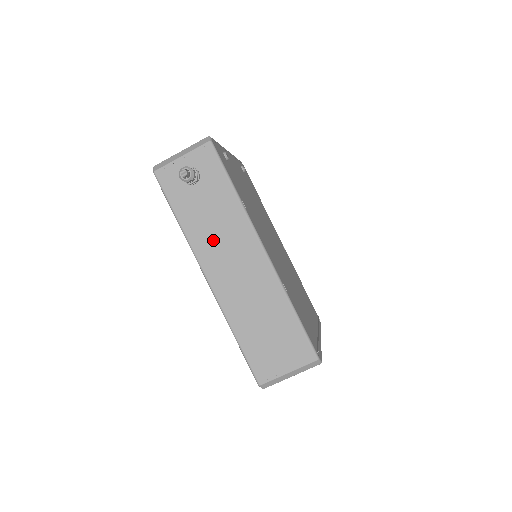
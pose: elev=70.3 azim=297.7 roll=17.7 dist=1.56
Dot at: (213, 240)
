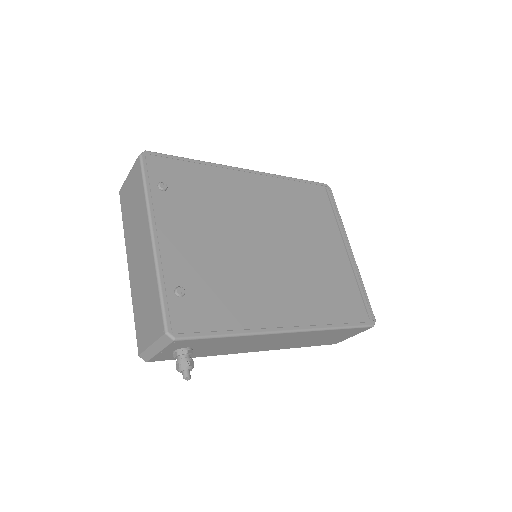
Dot at: (241, 348)
